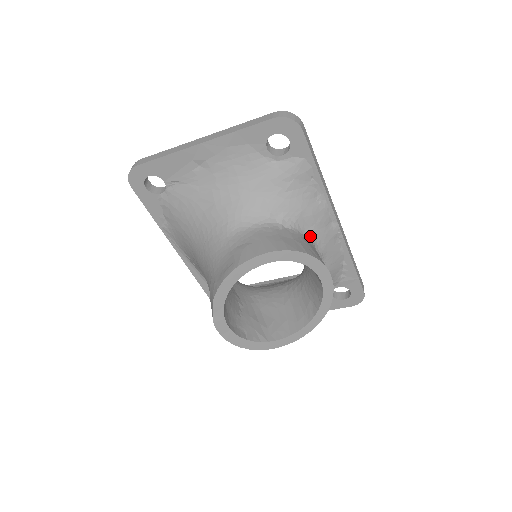
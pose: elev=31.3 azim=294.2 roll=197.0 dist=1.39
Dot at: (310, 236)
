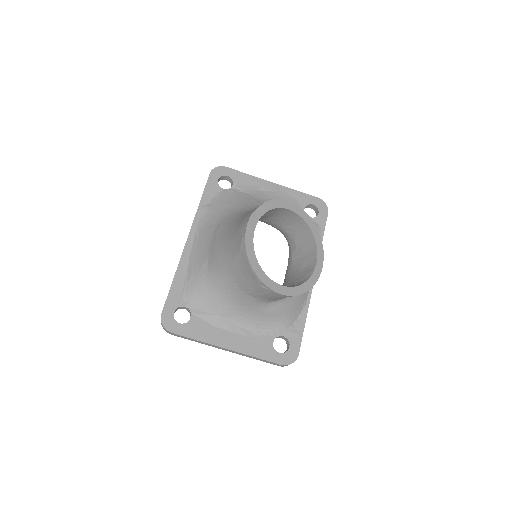
Dot at: occluded
